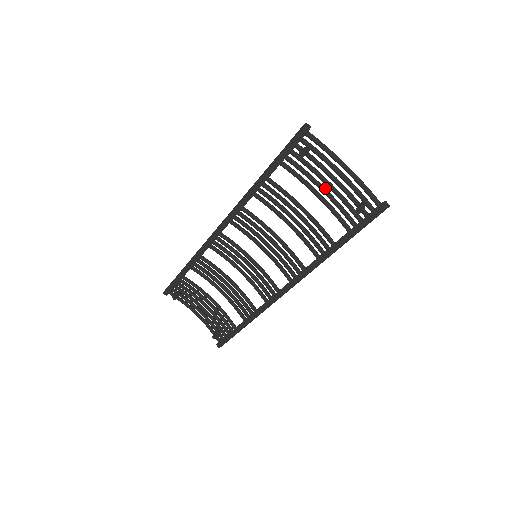
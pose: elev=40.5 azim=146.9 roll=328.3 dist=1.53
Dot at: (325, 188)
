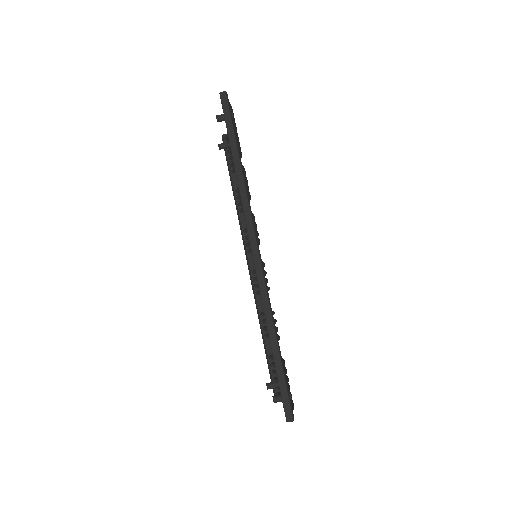
Dot at: occluded
